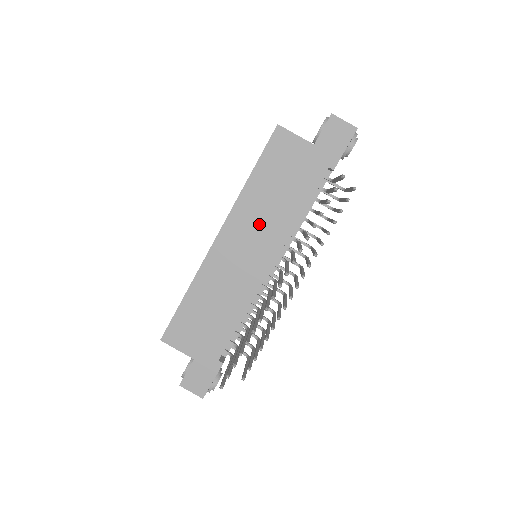
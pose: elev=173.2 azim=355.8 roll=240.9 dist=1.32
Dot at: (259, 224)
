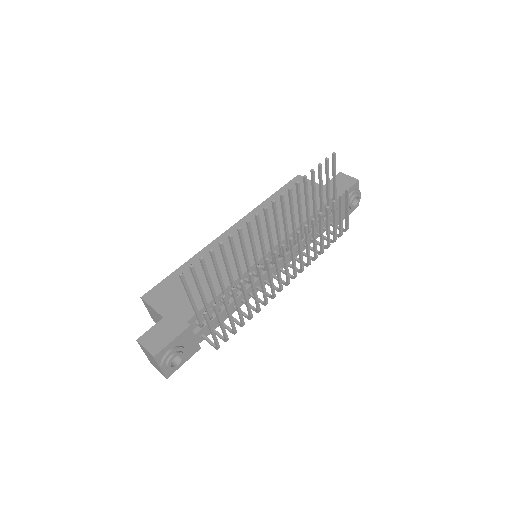
Dot at: (265, 225)
